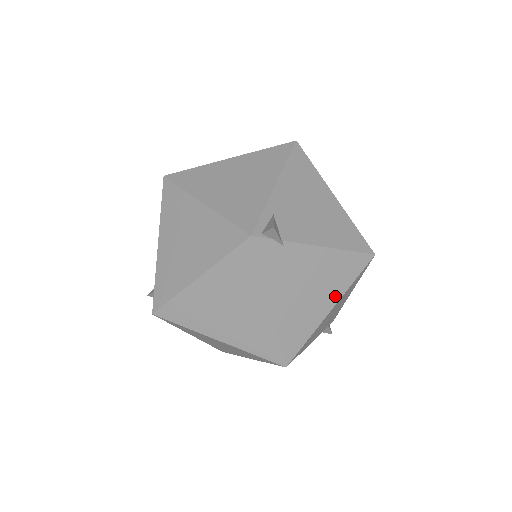
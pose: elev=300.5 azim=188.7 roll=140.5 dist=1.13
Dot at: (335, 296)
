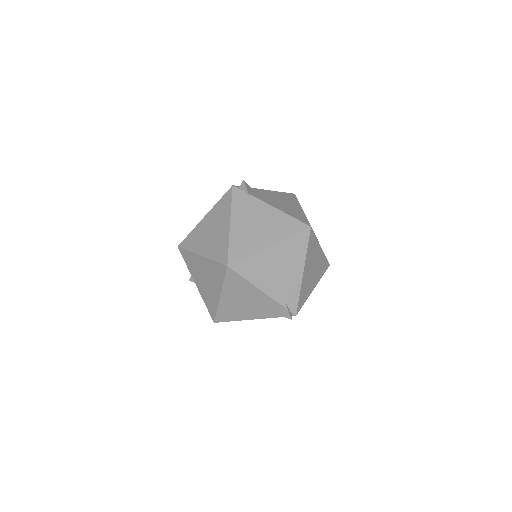
Dot at: (275, 238)
